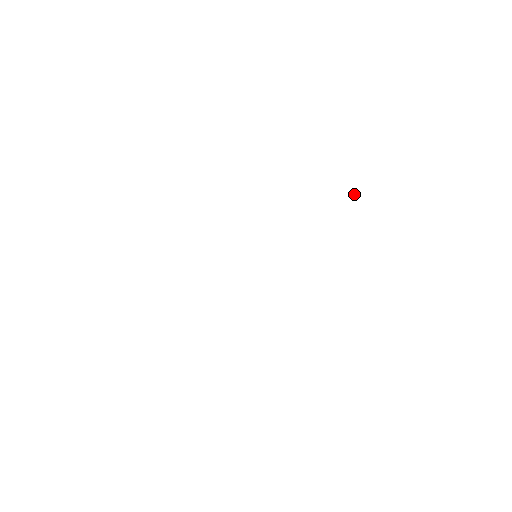
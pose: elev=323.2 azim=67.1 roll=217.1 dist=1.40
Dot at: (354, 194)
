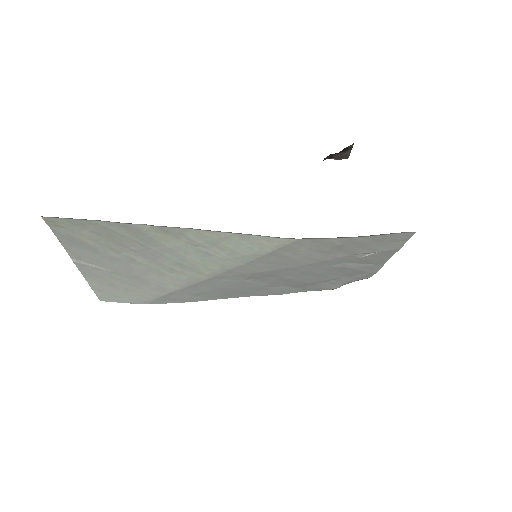
Dot at: occluded
